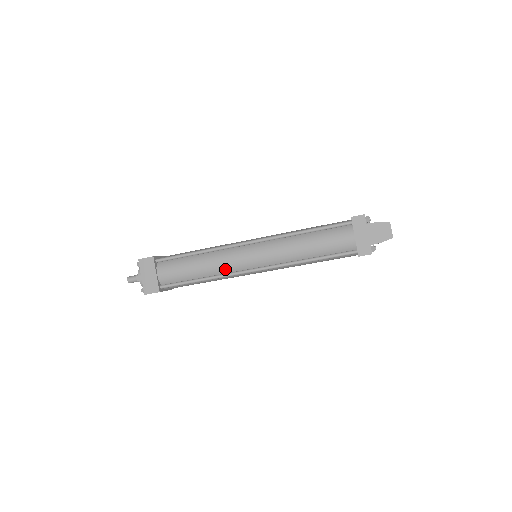
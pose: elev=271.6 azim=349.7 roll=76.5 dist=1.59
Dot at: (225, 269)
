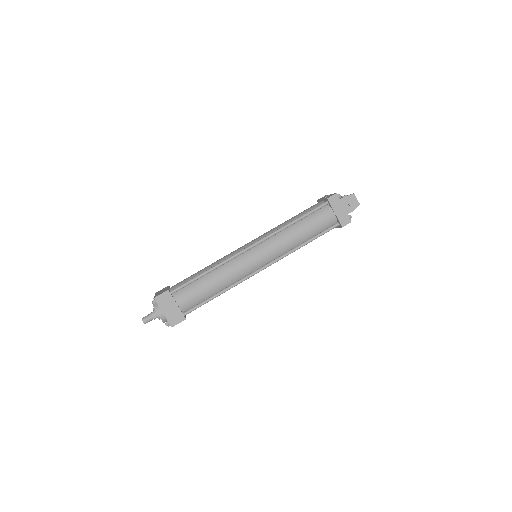
Dot at: (238, 276)
